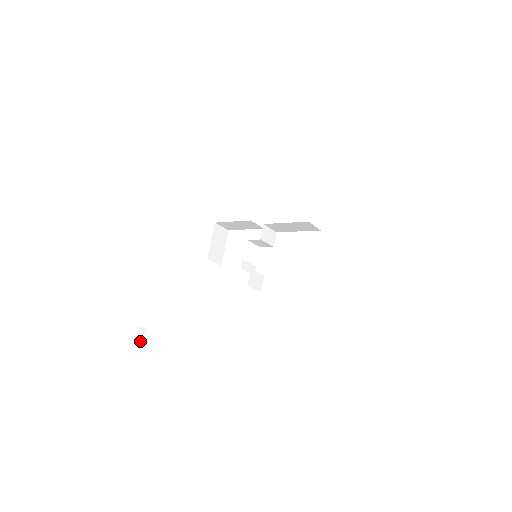
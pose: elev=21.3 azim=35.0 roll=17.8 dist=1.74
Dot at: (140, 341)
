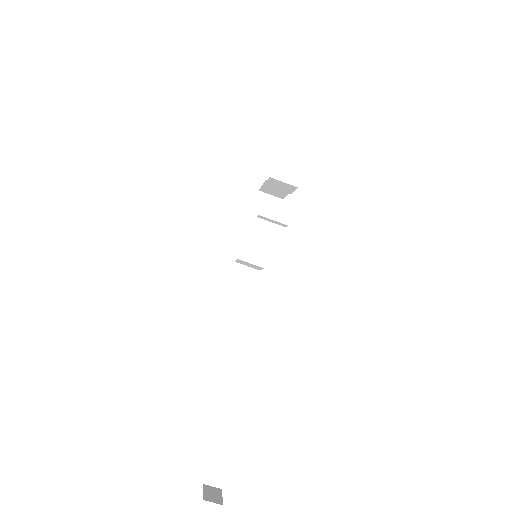
Dot at: occluded
